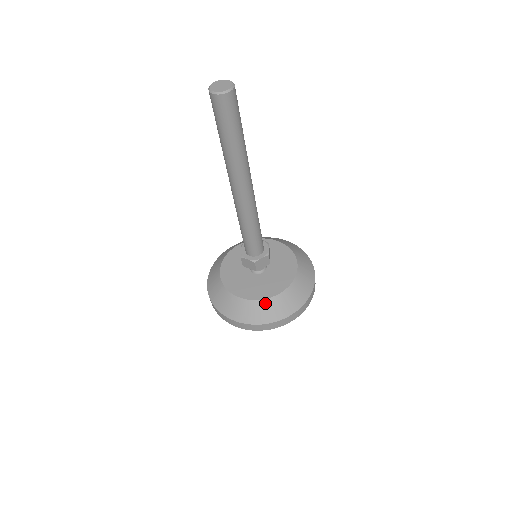
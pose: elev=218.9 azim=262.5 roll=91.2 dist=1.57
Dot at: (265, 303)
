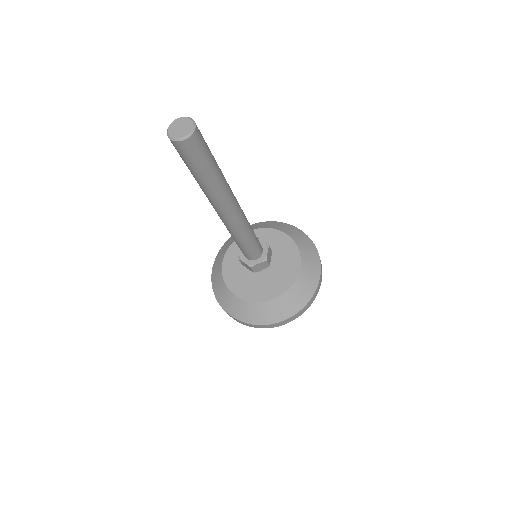
Dot at: (260, 306)
